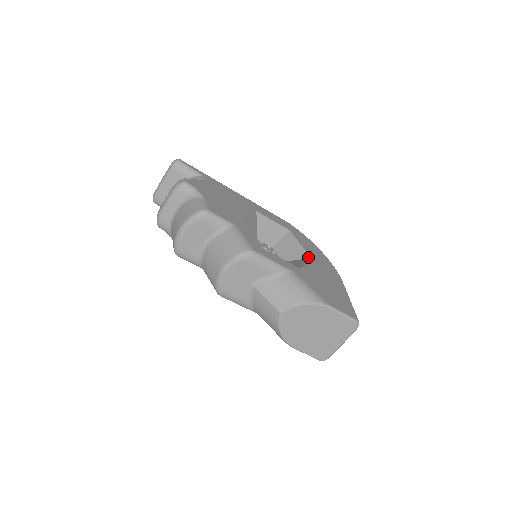
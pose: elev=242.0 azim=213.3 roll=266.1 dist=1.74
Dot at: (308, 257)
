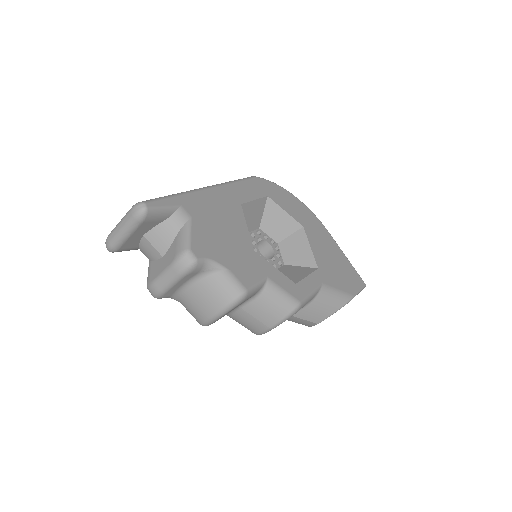
Dot at: (300, 227)
